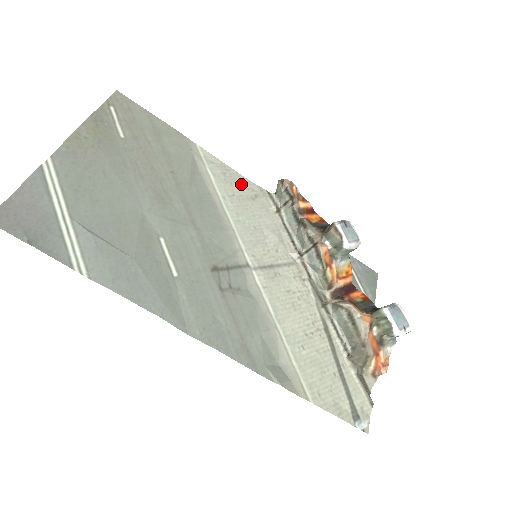
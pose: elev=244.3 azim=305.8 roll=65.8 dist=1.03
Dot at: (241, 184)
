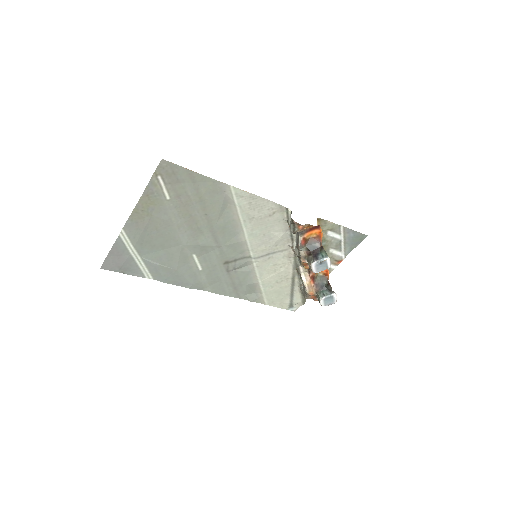
Dot at: (263, 207)
